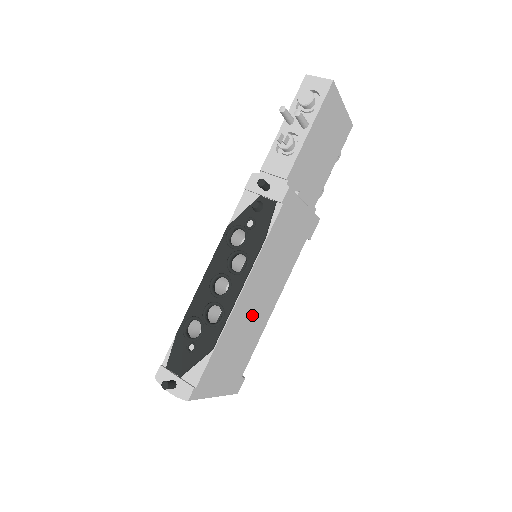
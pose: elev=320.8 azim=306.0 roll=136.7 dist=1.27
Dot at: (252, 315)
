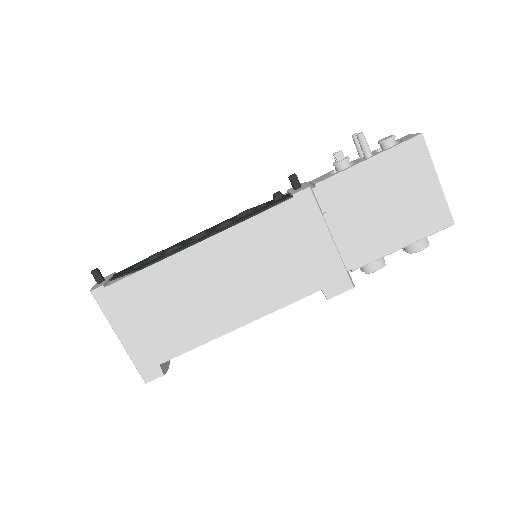
Dot at: (205, 293)
